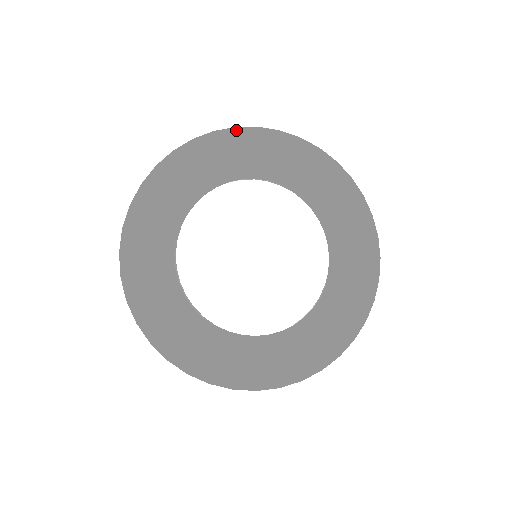
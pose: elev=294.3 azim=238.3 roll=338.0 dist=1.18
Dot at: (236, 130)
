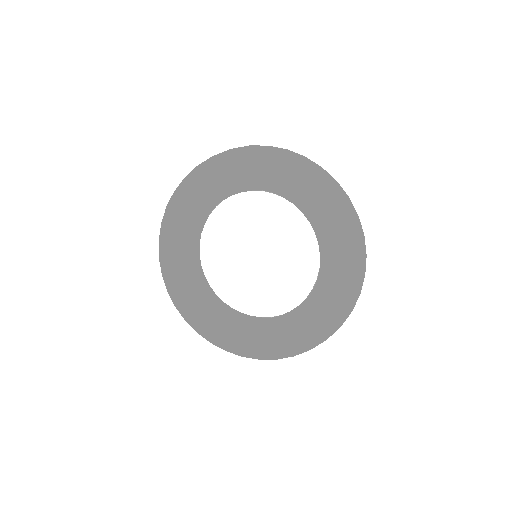
Dot at: (183, 183)
